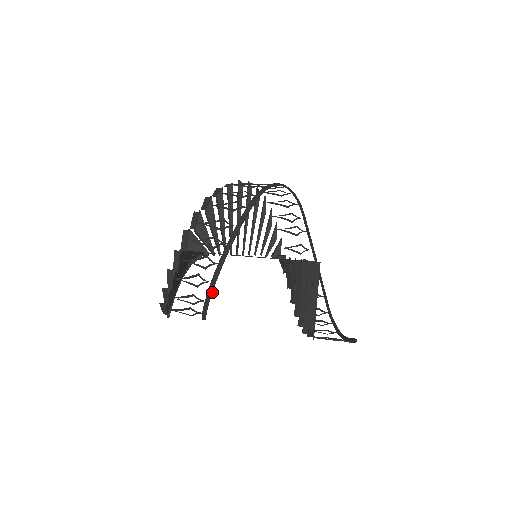
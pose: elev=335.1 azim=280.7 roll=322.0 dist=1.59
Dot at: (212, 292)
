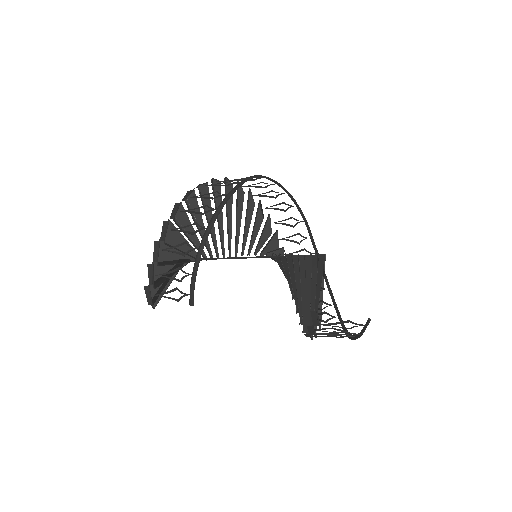
Dot at: (199, 261)
